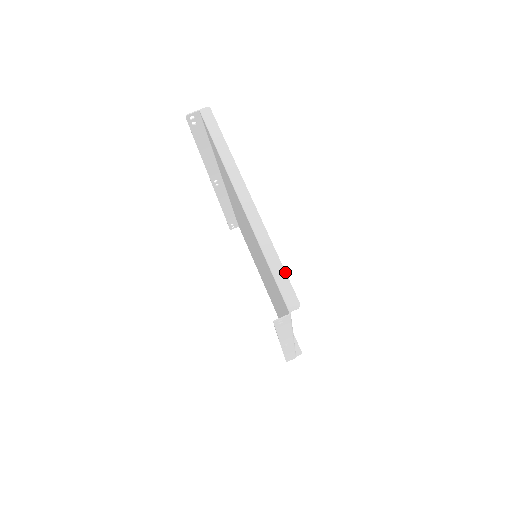
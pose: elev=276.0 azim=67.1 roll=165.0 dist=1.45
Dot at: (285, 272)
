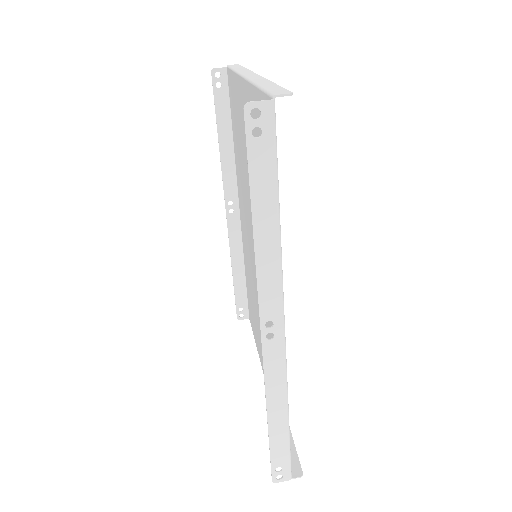
Dot at: (279, 86)
